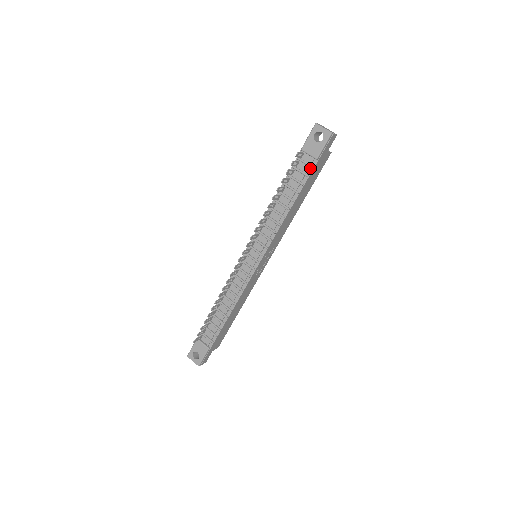
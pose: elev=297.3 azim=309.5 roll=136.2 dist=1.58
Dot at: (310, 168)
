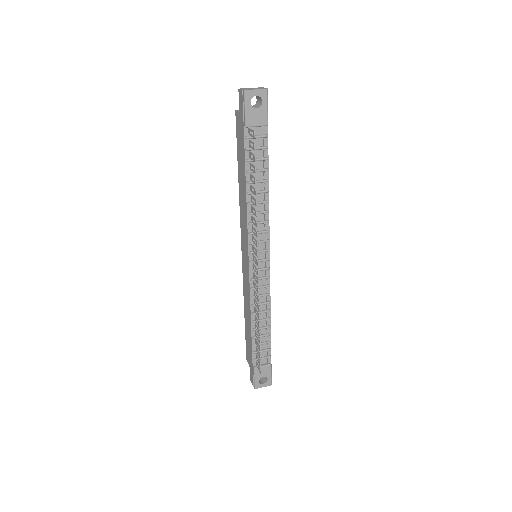
Dot at: (264, 138)
